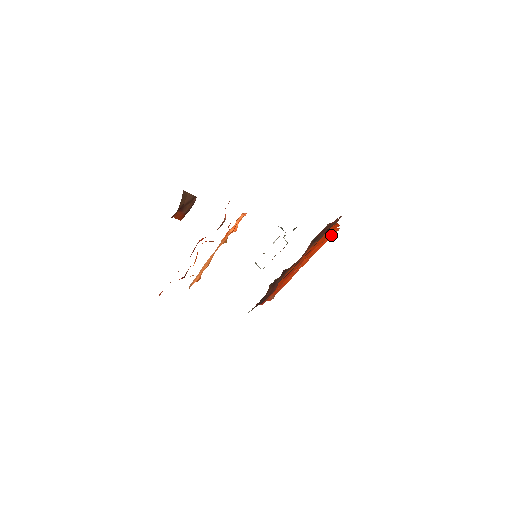
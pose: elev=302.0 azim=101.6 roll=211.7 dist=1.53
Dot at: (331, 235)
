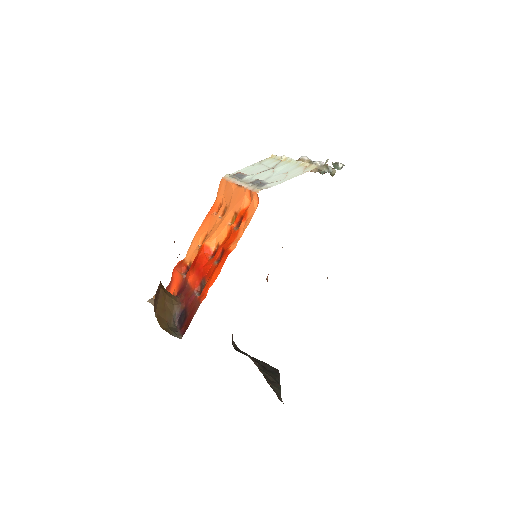
Dot at: occluded
